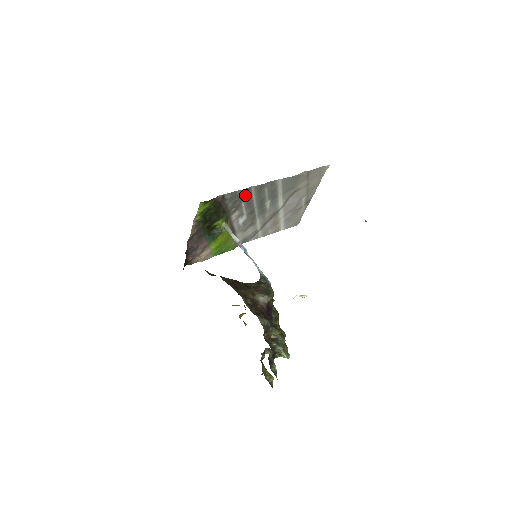
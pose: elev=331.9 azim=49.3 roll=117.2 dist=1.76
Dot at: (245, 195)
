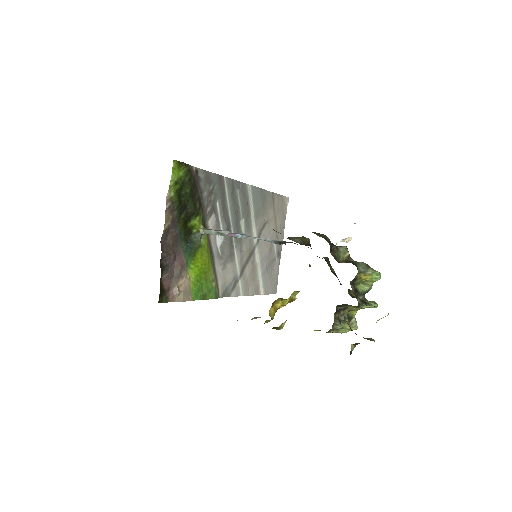
Dot at: (219, 188)
